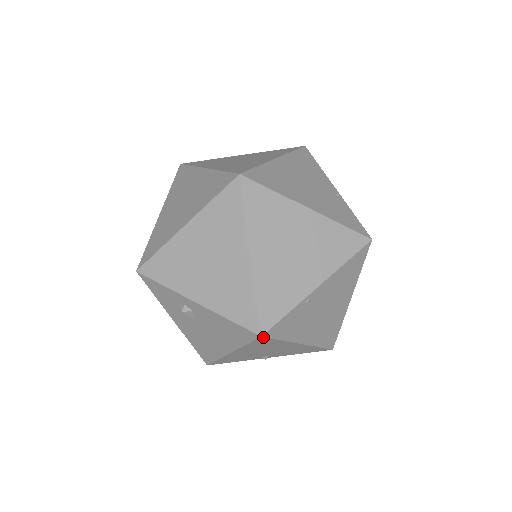
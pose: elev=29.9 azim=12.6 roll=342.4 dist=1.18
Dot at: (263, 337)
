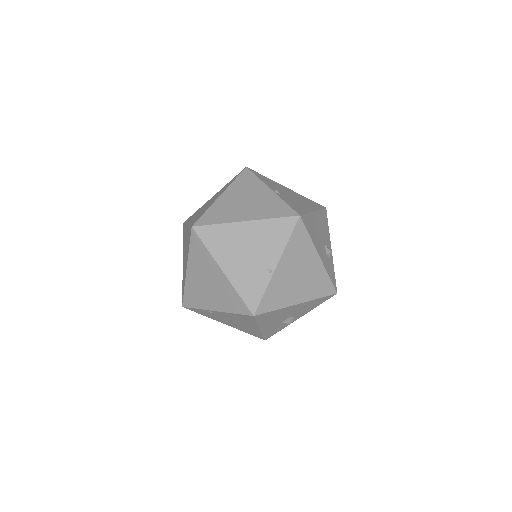
Dot at: (185, 307)
